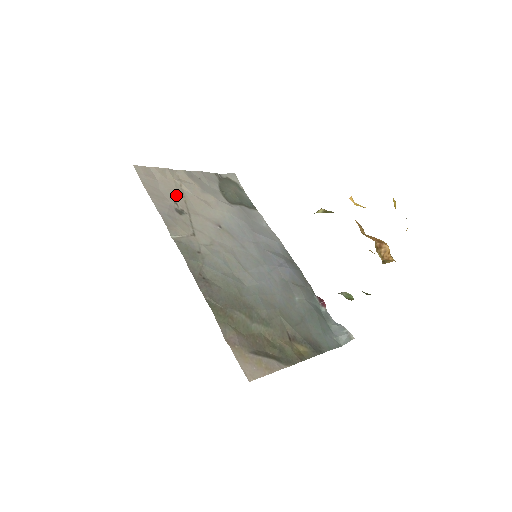
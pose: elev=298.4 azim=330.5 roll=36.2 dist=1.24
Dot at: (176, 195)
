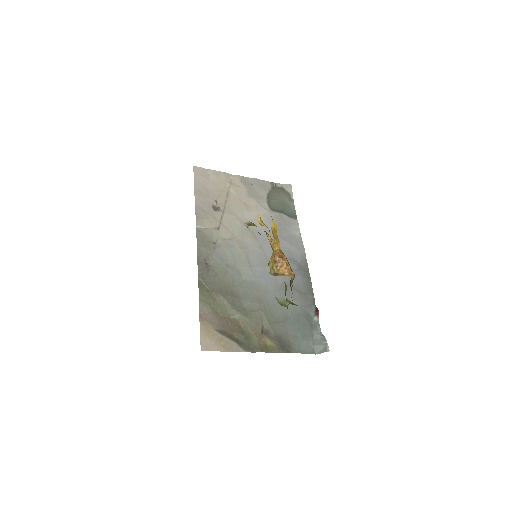
Dot at: (220, 195)
